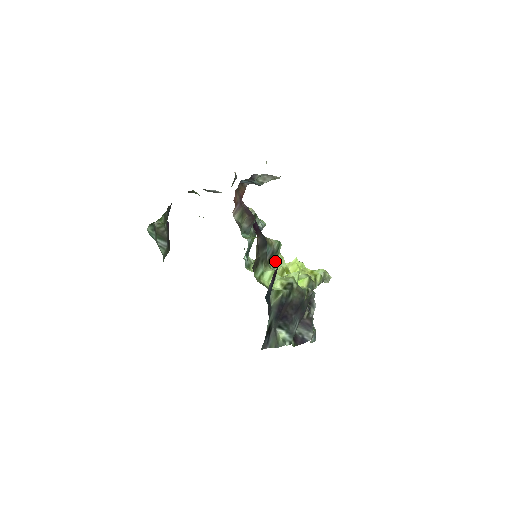
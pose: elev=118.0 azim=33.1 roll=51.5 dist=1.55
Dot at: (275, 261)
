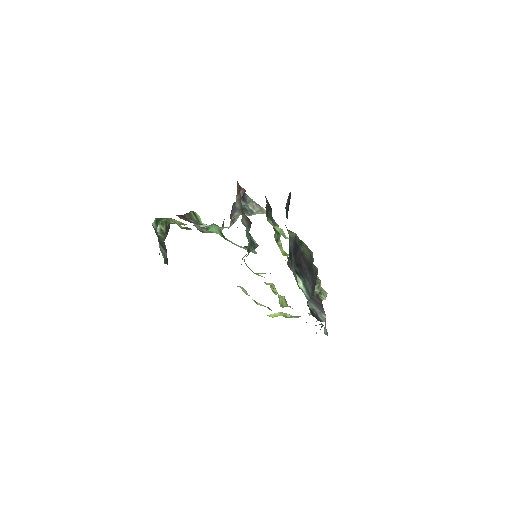
Dot at: (278, 242)
